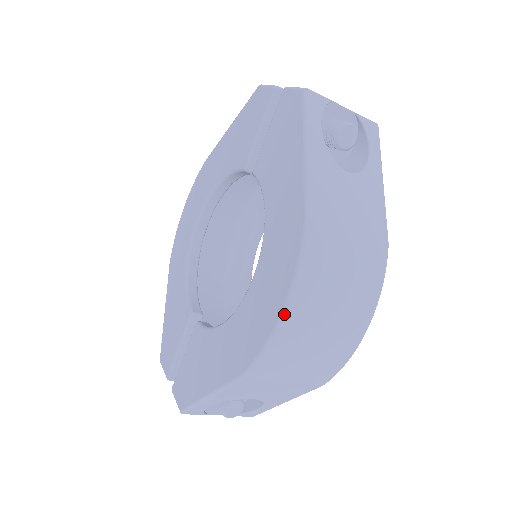
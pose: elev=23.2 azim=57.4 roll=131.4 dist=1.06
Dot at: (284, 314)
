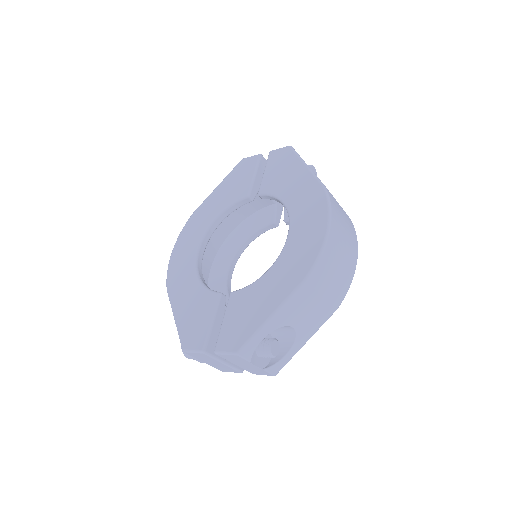
Dot at: (329, 230)
